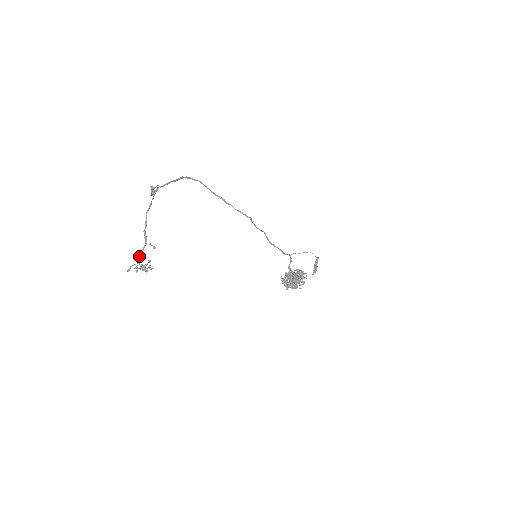
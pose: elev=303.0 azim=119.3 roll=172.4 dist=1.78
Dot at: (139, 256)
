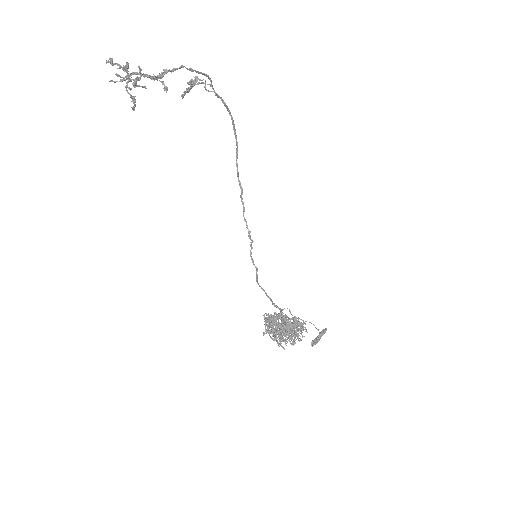
Dot at: (137, 72)
